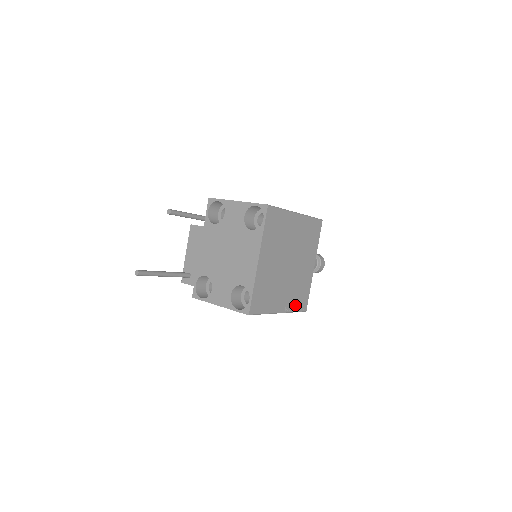
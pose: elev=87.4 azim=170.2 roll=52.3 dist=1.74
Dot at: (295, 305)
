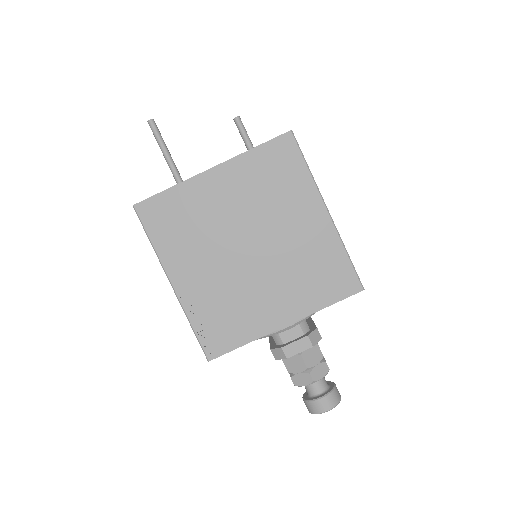
Dot at: (202, 319)
